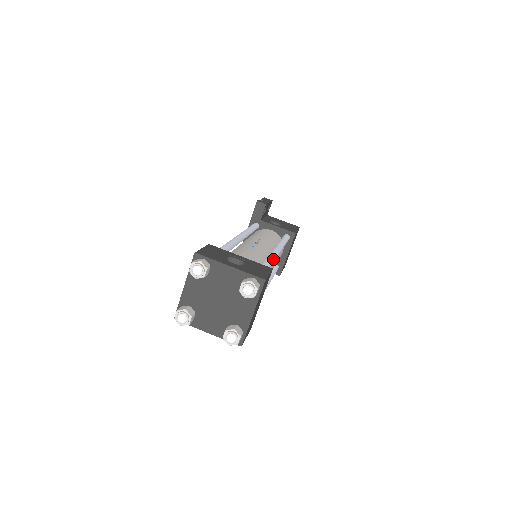
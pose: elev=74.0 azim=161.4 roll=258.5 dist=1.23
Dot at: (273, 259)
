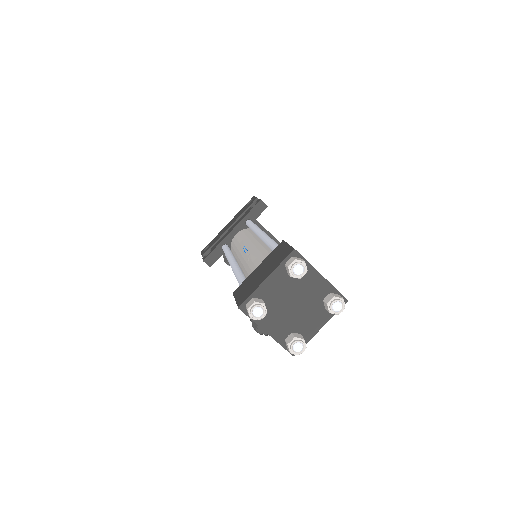
Dot at: occluded
